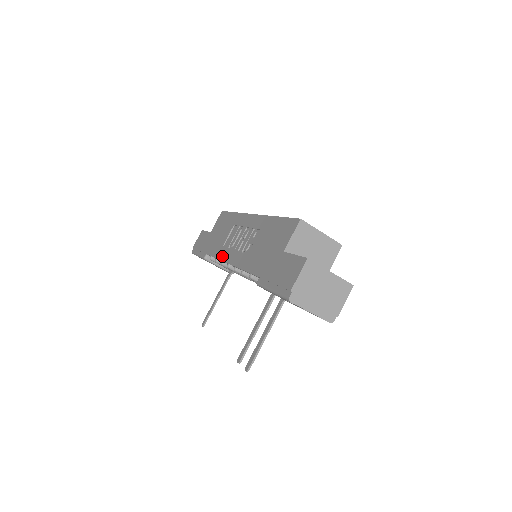
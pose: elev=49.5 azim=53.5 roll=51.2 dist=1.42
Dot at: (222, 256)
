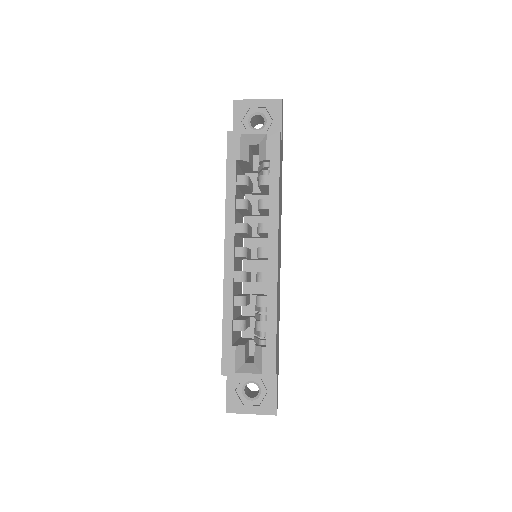
Dot at: occluded
